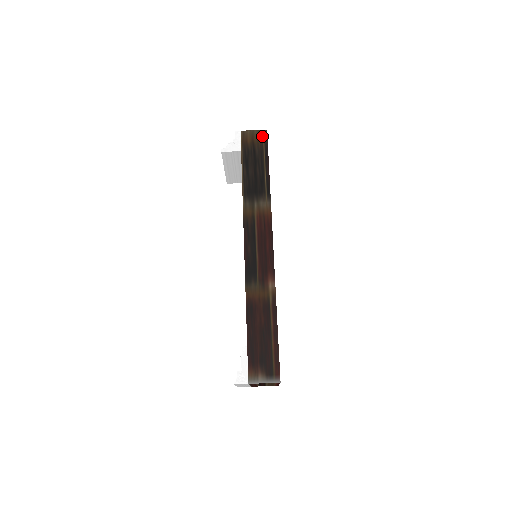
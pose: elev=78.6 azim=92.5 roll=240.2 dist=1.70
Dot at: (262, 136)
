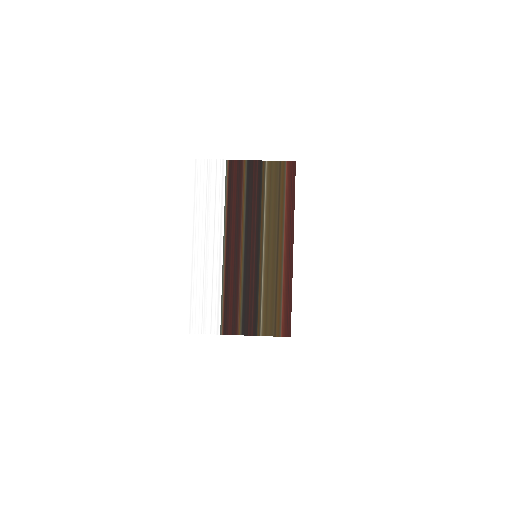
Dot at: occluded
